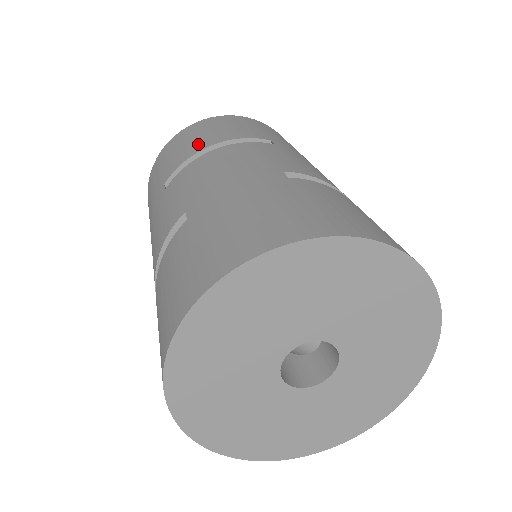
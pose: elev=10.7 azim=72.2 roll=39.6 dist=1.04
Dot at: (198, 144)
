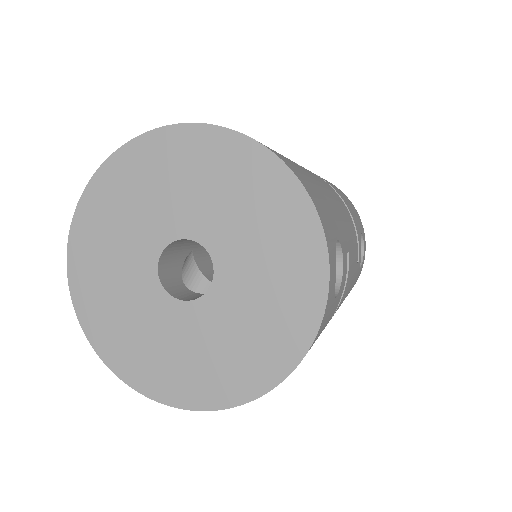
Dot at: occluded
